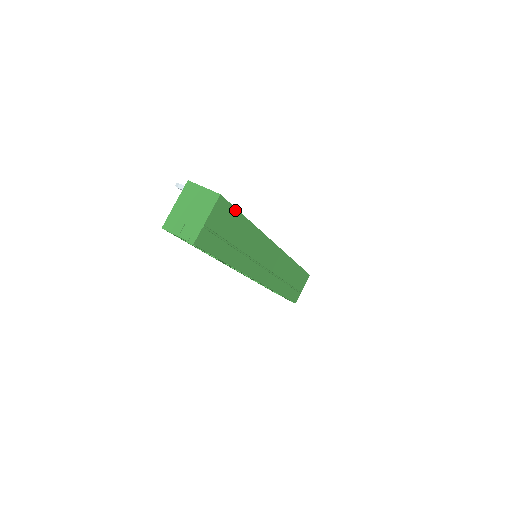
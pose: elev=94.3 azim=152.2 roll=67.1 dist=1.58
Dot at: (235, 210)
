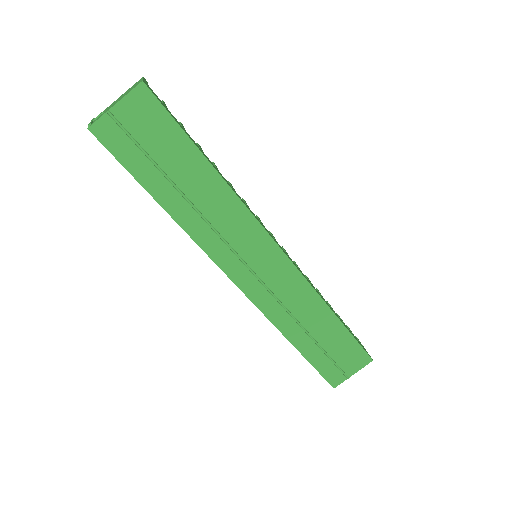
Dot at: (177, 126)
